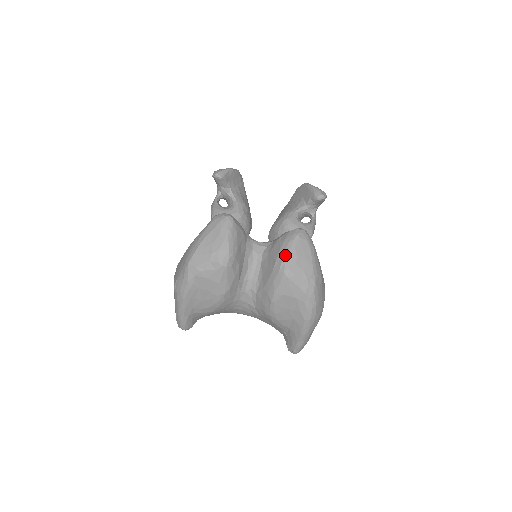
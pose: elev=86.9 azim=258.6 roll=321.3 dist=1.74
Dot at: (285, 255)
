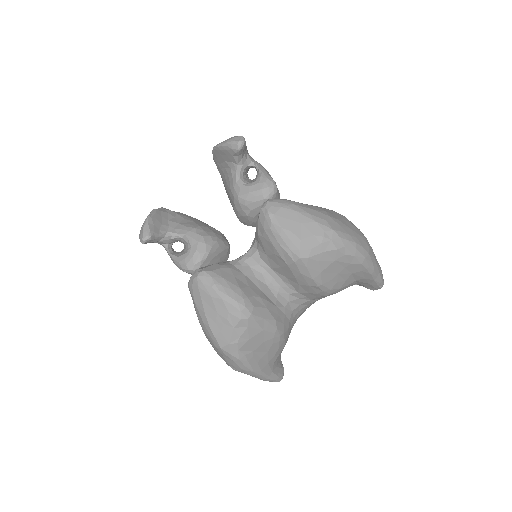
Dot at: (282, 244)
